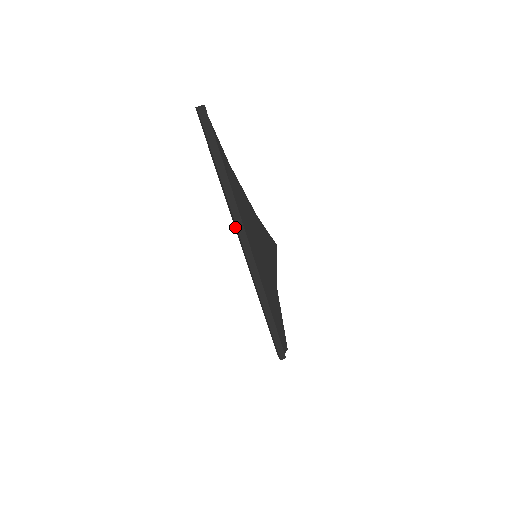
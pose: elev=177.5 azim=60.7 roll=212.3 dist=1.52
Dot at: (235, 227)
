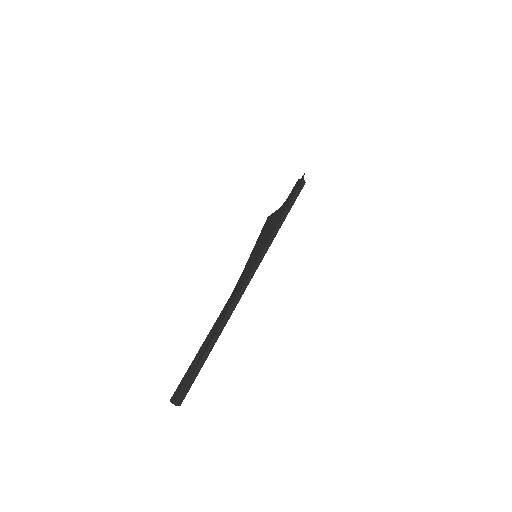
Dot at: occluded
